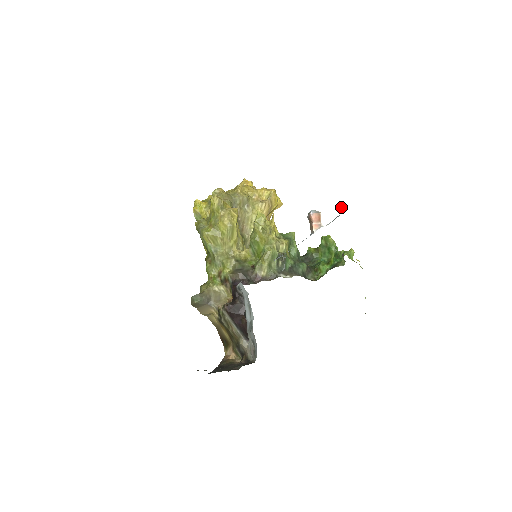
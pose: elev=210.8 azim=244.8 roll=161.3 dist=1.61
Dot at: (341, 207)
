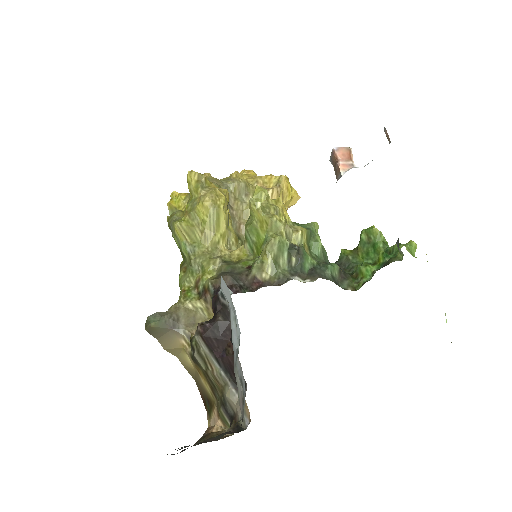
Dot at: (386, 135)
